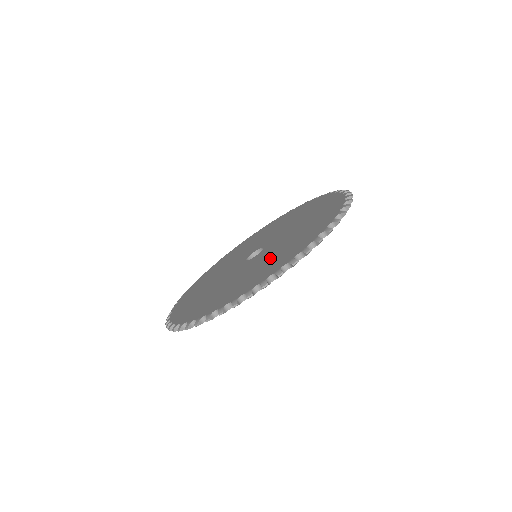
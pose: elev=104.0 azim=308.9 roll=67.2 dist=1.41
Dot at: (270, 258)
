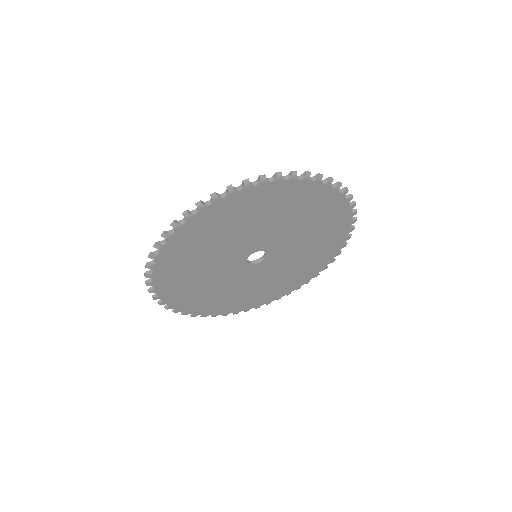
Dot at: occluded
